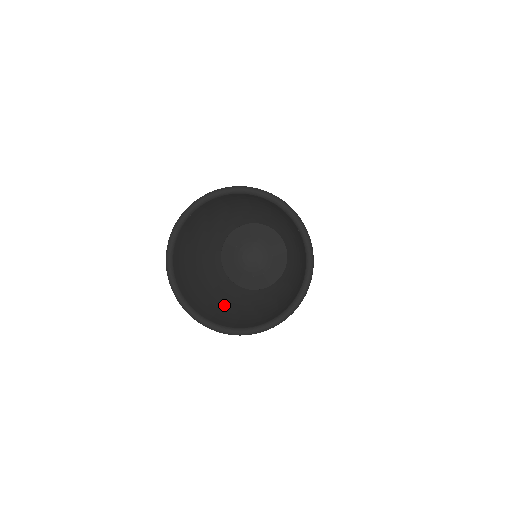
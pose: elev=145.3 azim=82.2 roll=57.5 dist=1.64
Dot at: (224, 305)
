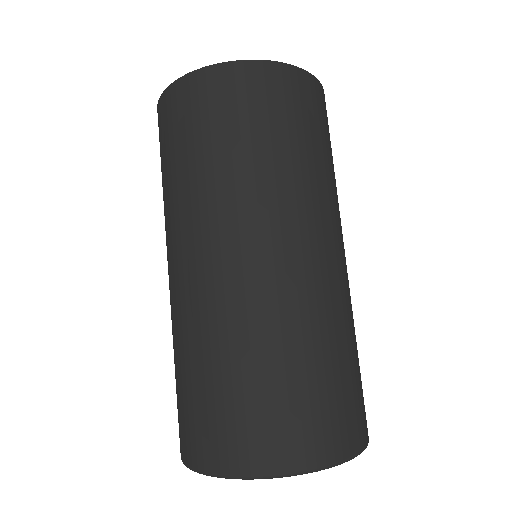
Dot at: occluded
